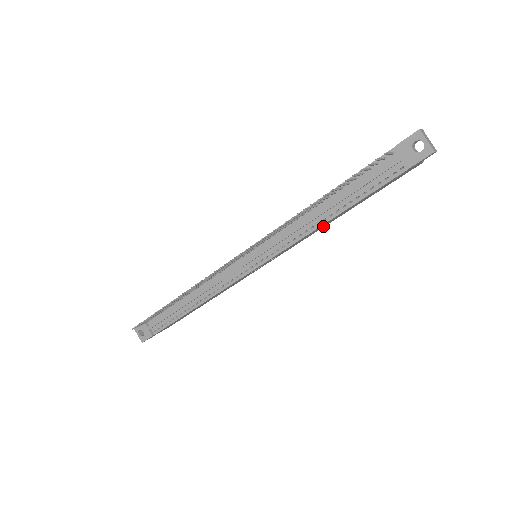
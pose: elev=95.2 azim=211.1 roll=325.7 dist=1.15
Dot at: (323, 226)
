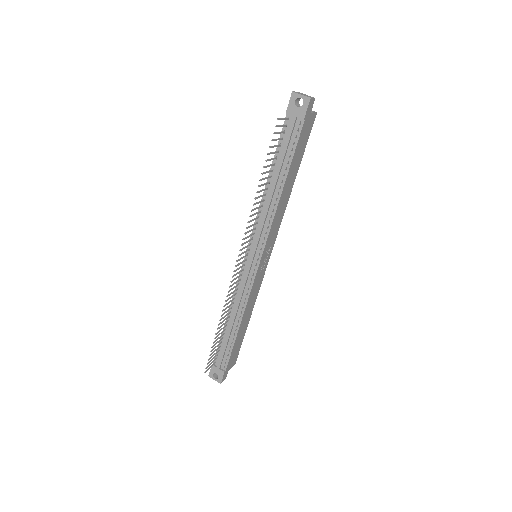
Dot at: (285, 202)
